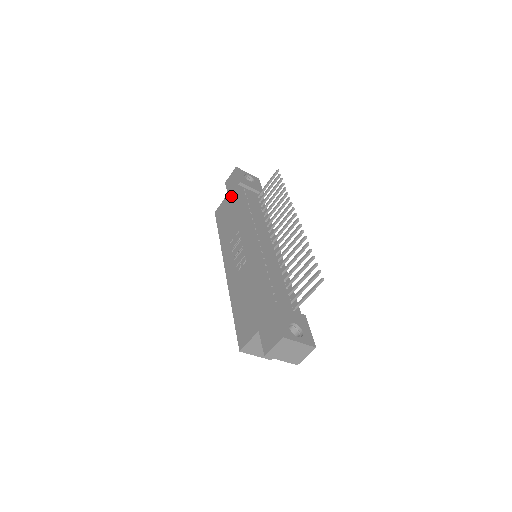
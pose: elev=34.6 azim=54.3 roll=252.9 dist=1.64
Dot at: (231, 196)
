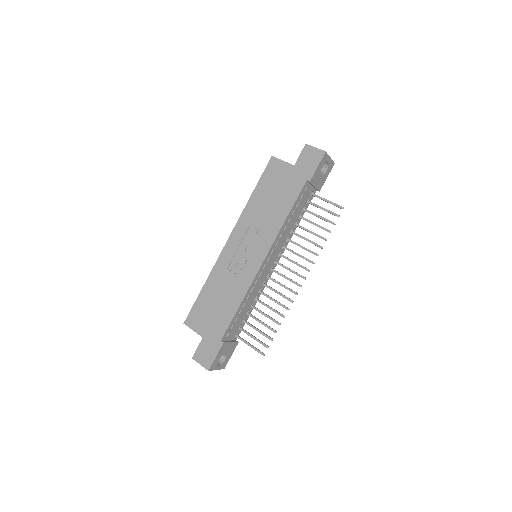
Dot at: (293, 177)
